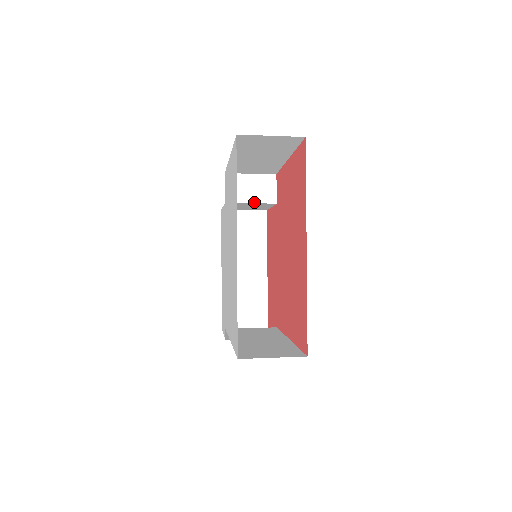
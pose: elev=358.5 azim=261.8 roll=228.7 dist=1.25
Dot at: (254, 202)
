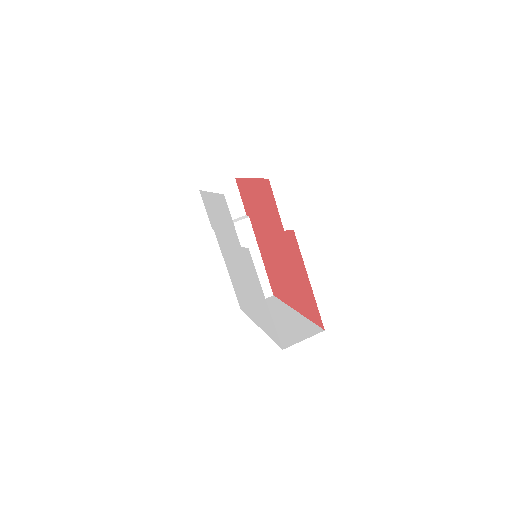
Dot at: occluded
